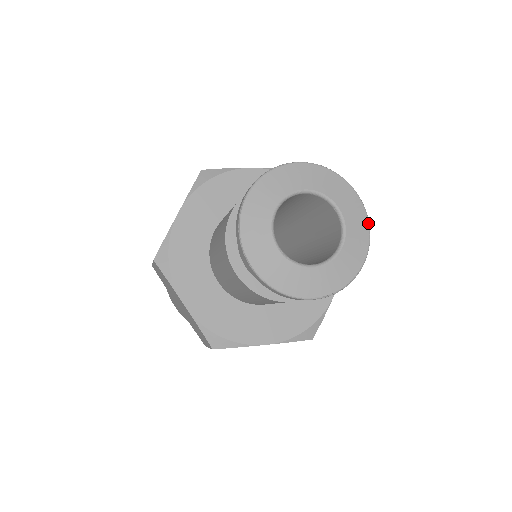
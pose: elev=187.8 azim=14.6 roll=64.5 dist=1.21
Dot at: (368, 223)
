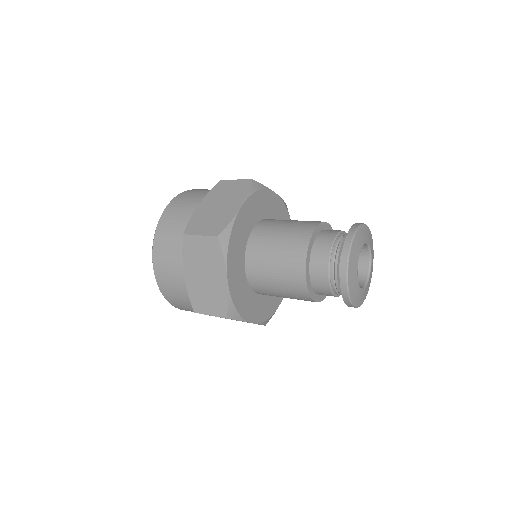
Dot at: (371, 235)
